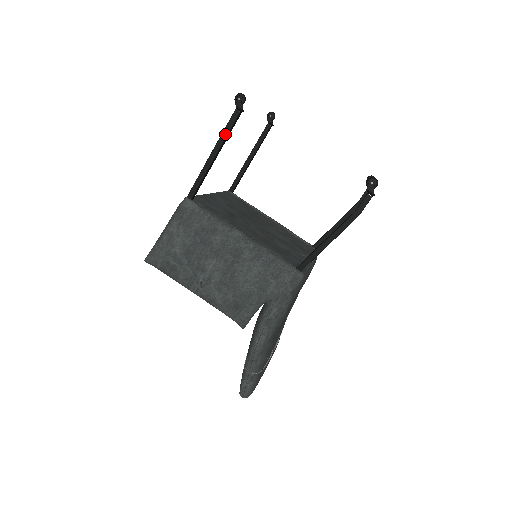
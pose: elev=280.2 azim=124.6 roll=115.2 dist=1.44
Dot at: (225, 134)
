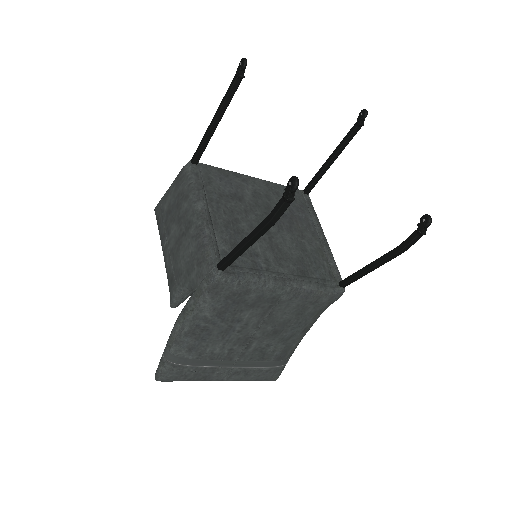
Dot at: (223, 100)
